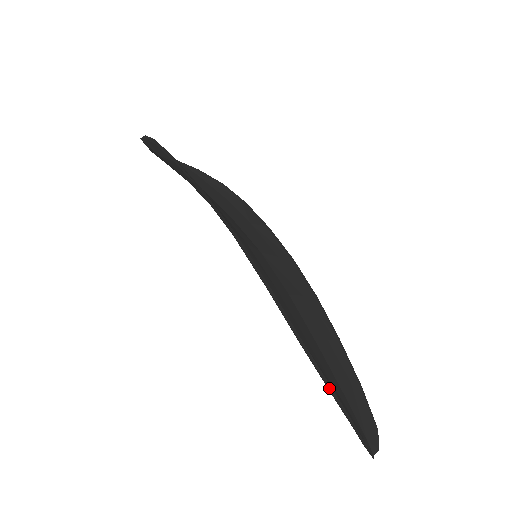
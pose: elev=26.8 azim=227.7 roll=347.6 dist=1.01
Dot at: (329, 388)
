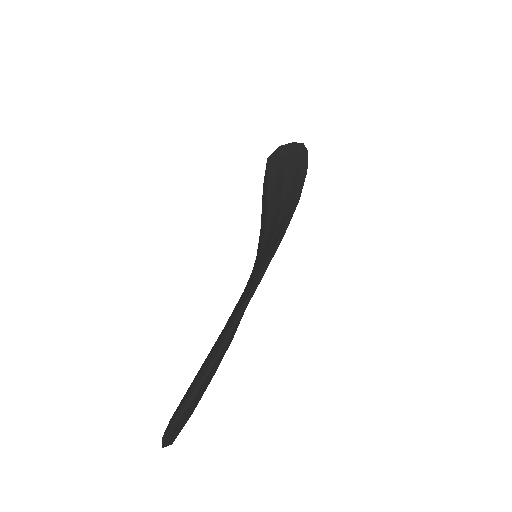
Dot at: (234, 329)
